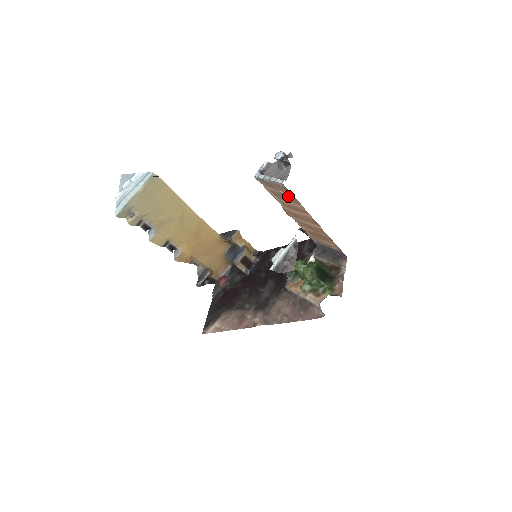
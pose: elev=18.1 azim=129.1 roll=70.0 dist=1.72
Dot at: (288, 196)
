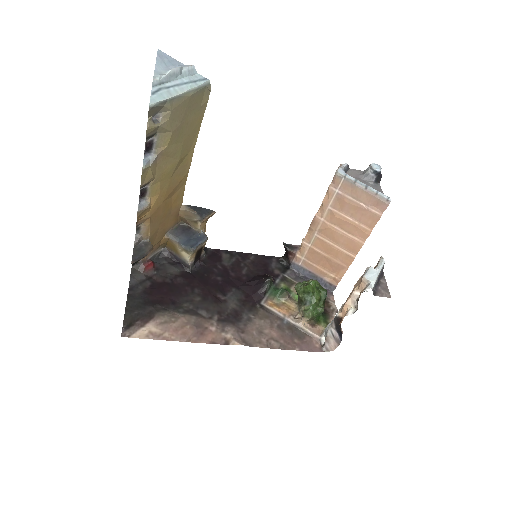
Dot at: (366, 212)
